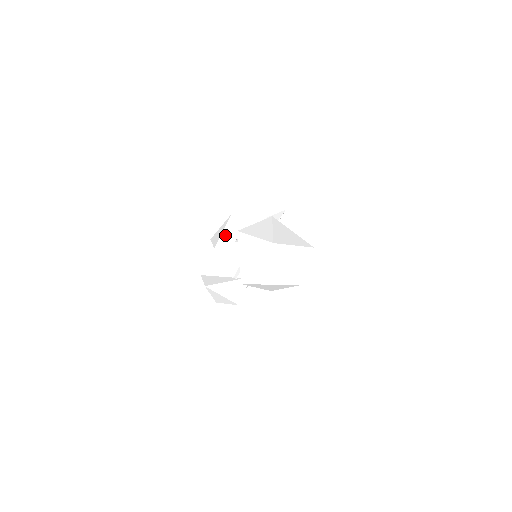
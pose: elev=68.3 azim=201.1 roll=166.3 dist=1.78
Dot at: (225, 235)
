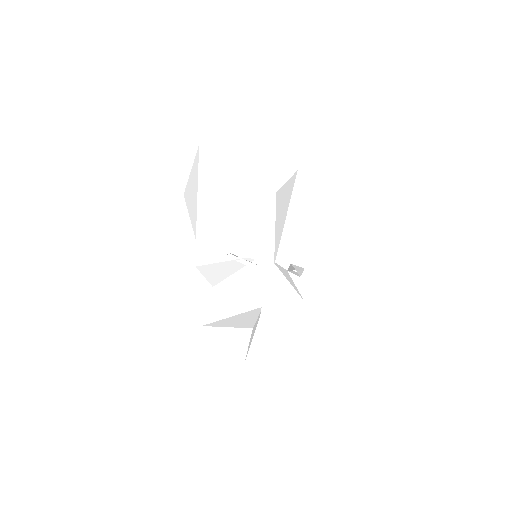
Dot at: (211, 253)
